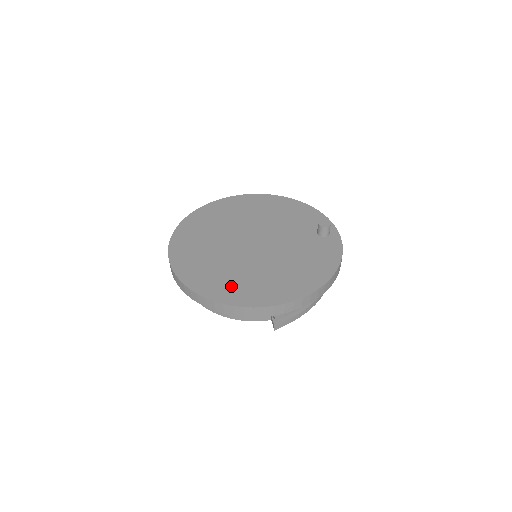
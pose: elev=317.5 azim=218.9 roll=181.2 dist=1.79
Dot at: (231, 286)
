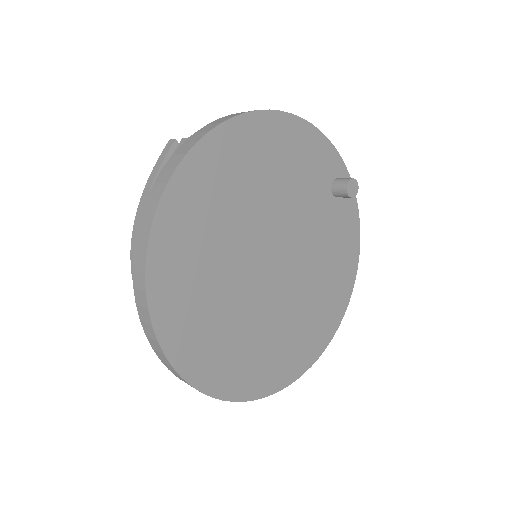
Dot at: (283, 358)
